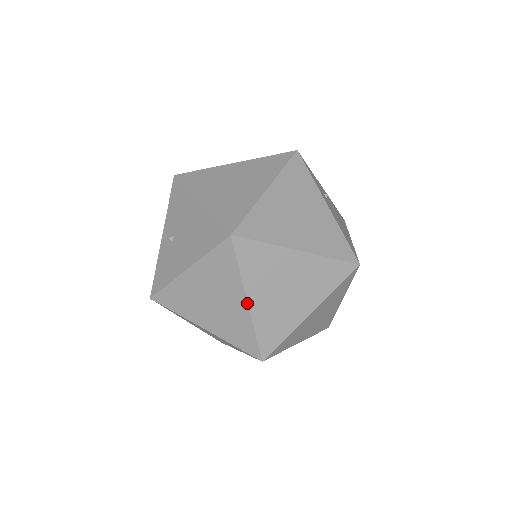
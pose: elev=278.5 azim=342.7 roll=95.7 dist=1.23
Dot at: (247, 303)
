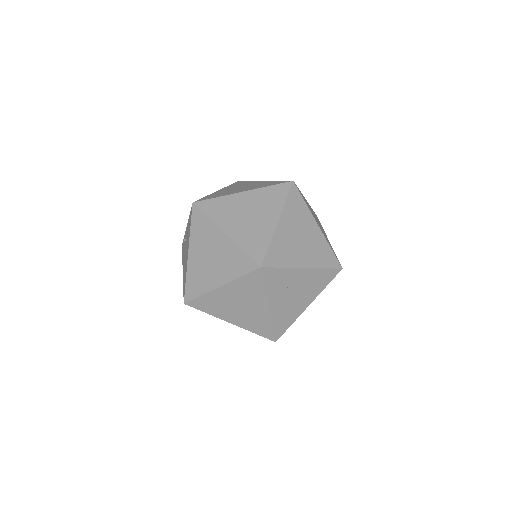
Dot at: occluded
